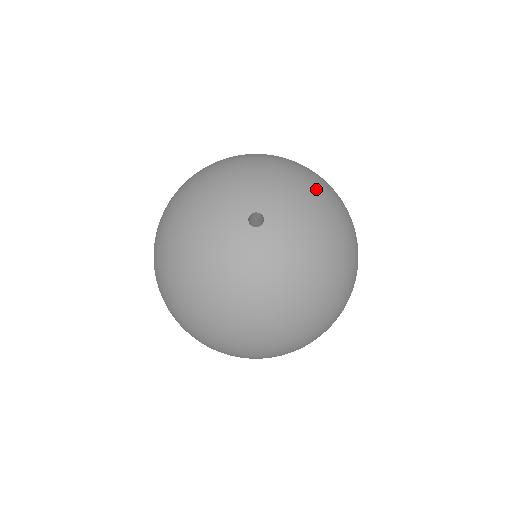
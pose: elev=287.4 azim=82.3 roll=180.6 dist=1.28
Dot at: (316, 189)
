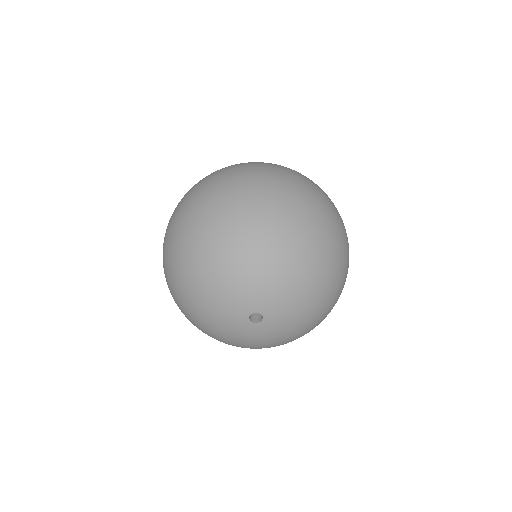
Dot at: (316, 274)
